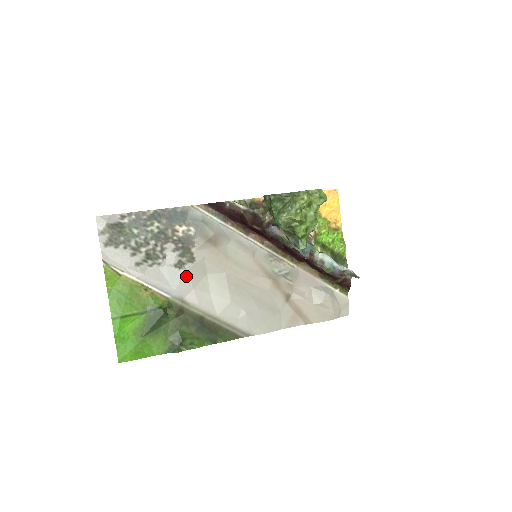
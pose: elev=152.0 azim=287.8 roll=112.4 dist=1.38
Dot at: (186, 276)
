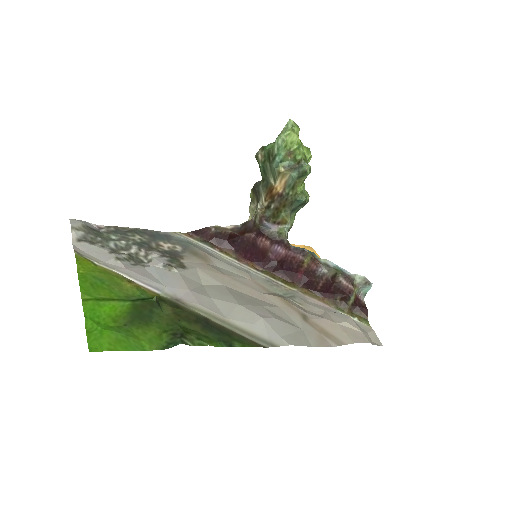
Dot at: (178, 277)
